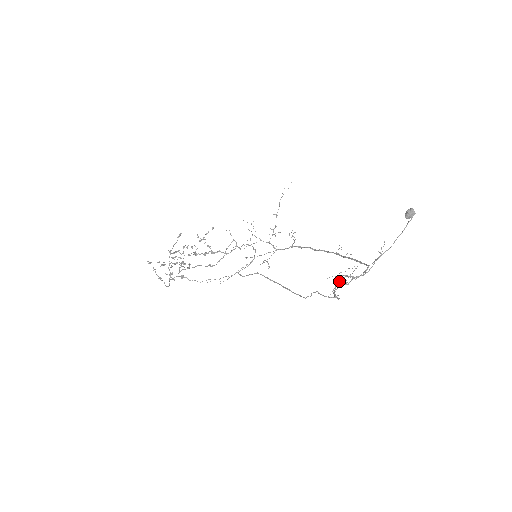
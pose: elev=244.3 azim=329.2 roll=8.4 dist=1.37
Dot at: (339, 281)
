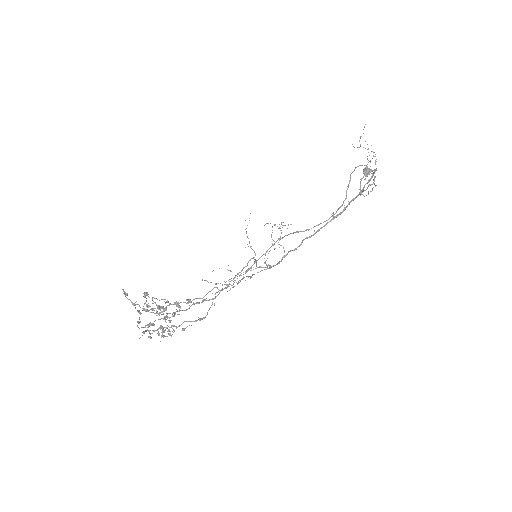
Dot at: (360, 183)
